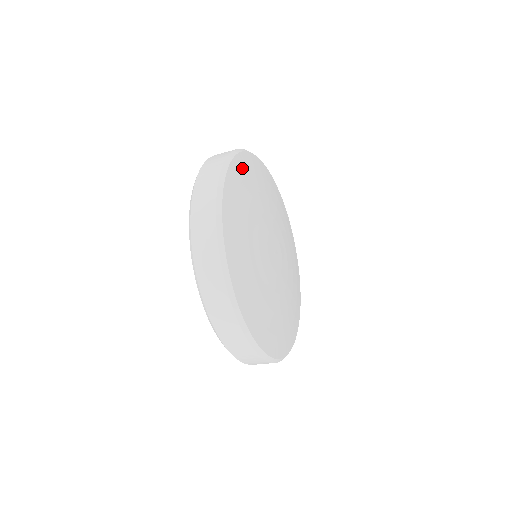
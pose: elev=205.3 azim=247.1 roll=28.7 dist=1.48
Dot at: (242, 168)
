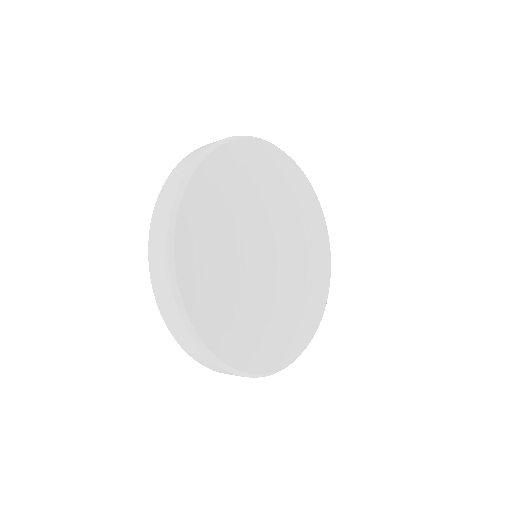
Dot at: (260, 154)
